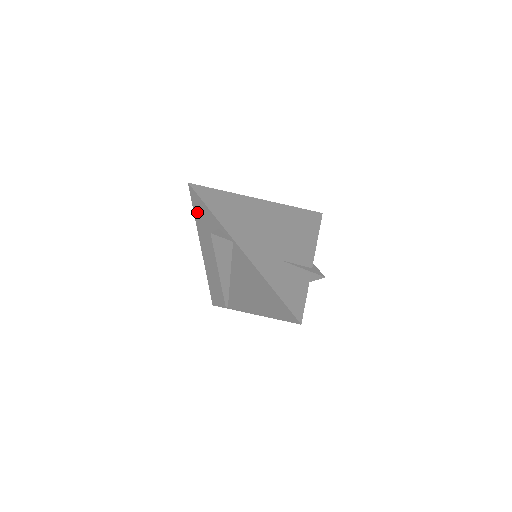
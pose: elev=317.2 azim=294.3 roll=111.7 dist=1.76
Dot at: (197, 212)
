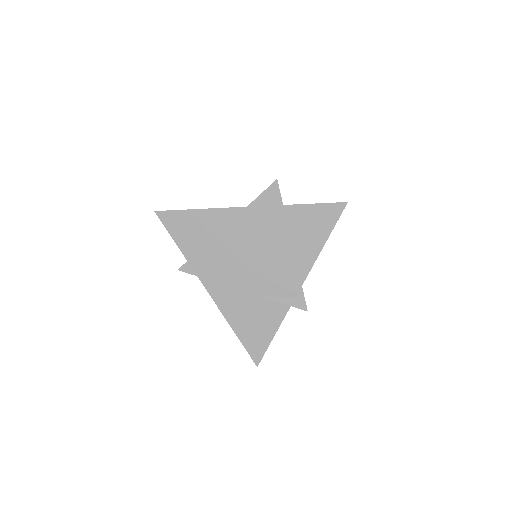
Dot at: occluded
